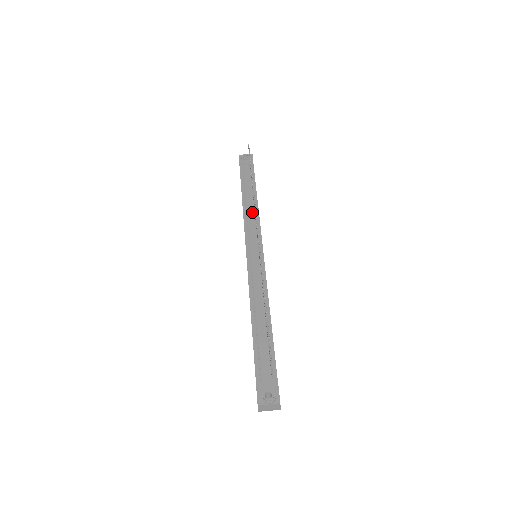
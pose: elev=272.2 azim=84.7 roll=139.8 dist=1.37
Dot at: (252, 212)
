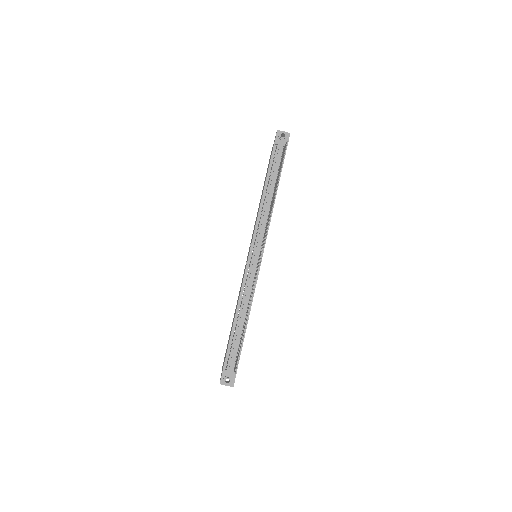
Dot at: (267, 211)
